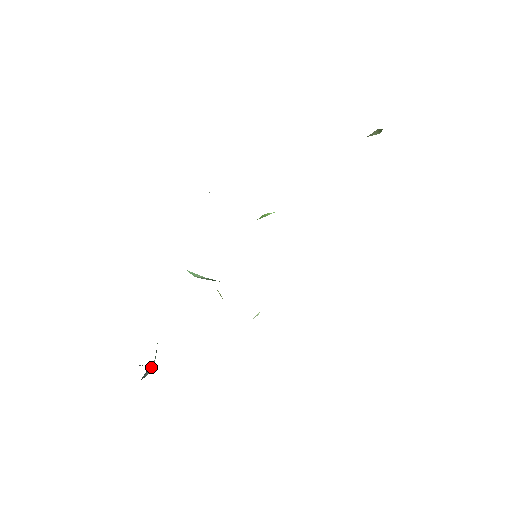
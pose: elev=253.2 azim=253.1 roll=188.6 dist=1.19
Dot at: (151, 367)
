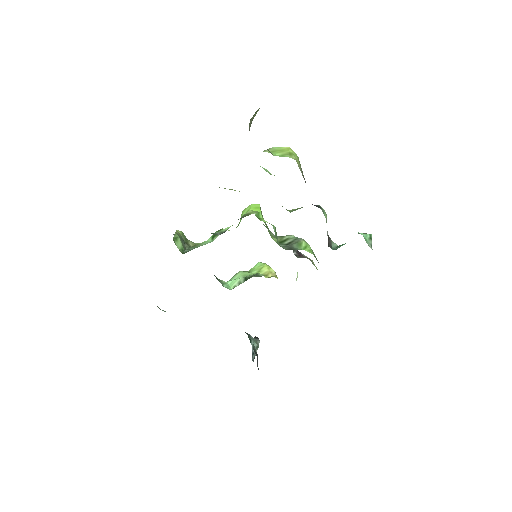
Dot at: (255, 347)
